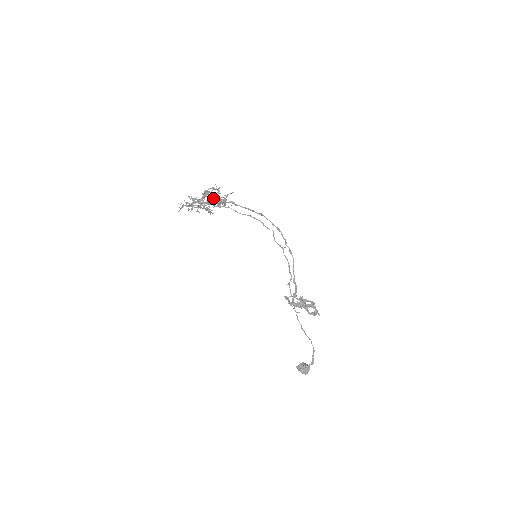
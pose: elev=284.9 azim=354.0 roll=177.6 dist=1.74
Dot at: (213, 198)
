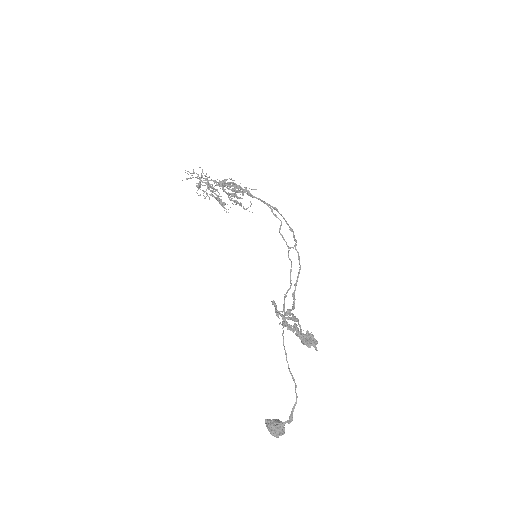
Dot at: occluded
